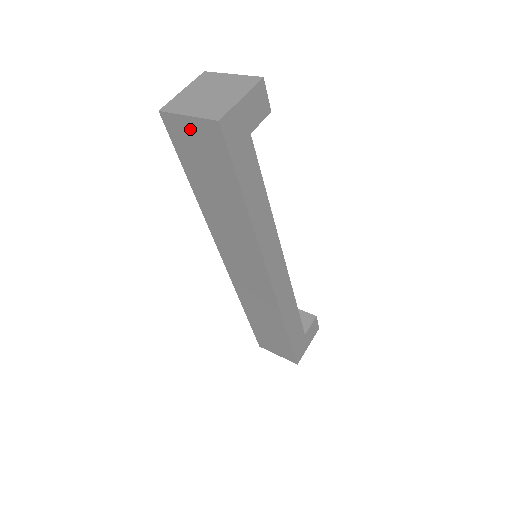
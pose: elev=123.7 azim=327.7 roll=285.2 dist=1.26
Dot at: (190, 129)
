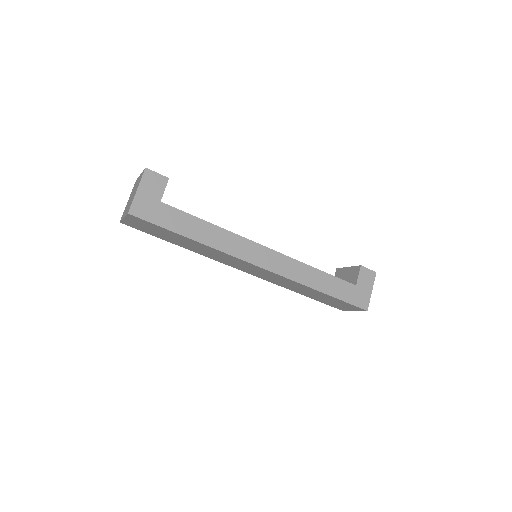
Dot at: (133, 222)
